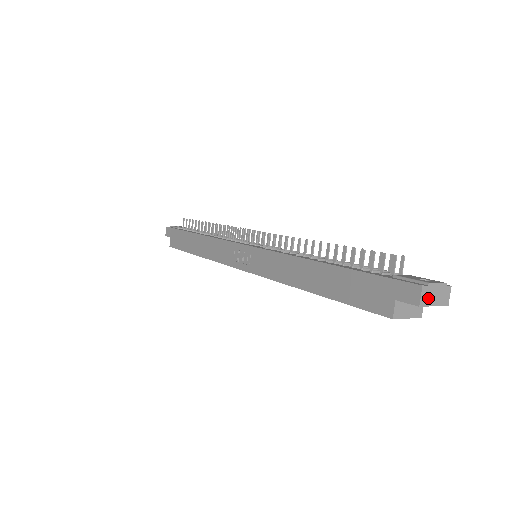
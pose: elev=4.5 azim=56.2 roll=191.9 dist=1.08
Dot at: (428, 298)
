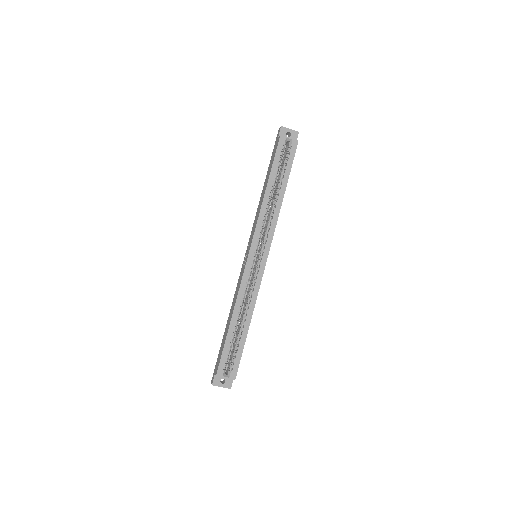
Dot at: (285, 128)
